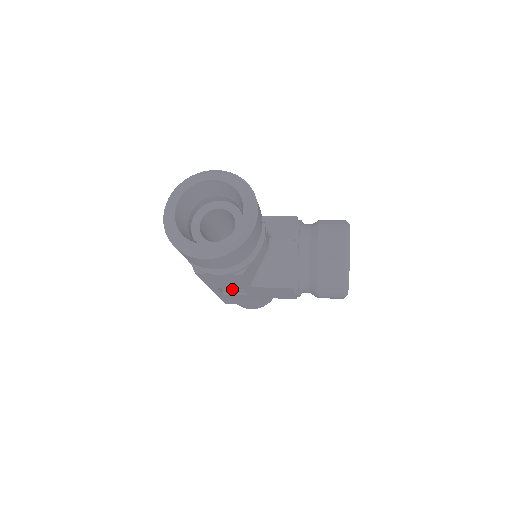
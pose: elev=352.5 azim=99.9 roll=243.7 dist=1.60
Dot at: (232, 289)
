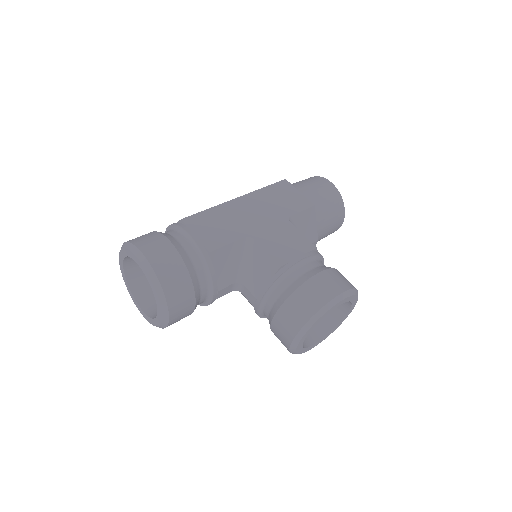
Dot at: occluded
